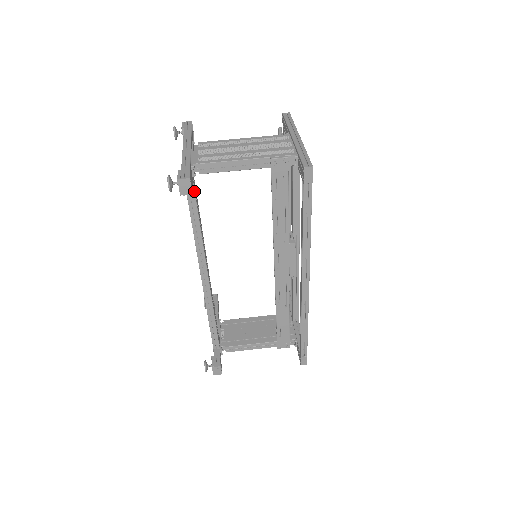
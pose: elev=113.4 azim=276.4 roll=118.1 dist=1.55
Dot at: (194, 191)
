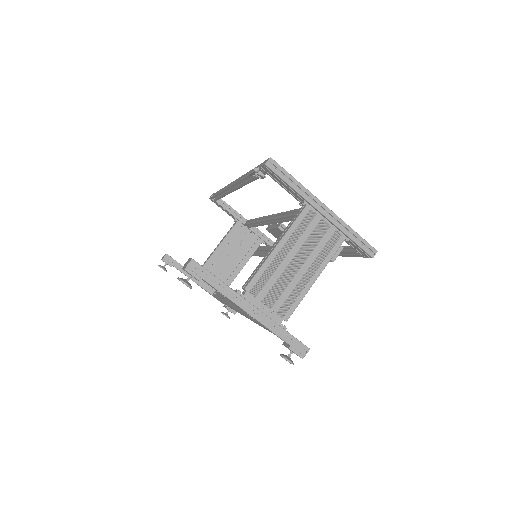
Dot at: occluded
